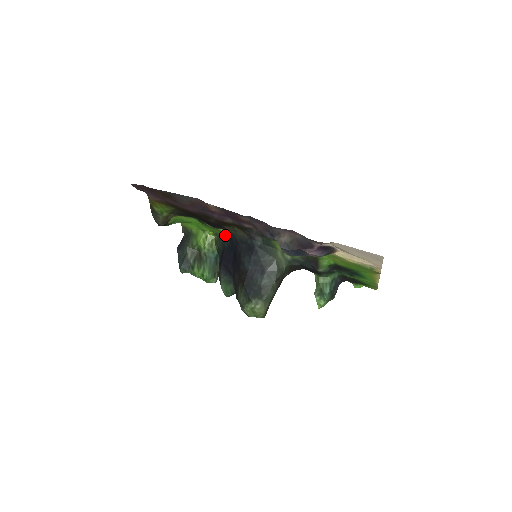
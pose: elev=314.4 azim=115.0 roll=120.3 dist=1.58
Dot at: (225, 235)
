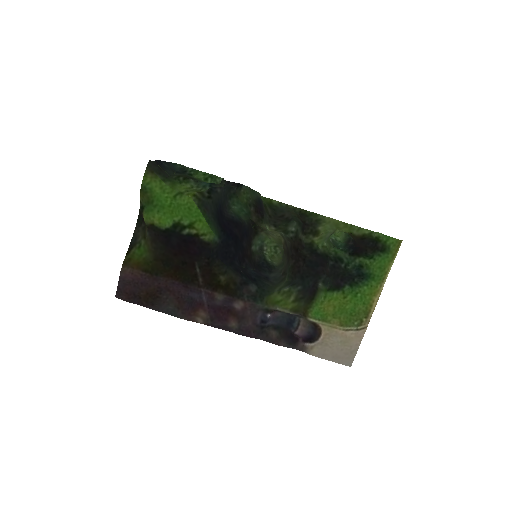
Dot at: (212, 229)
